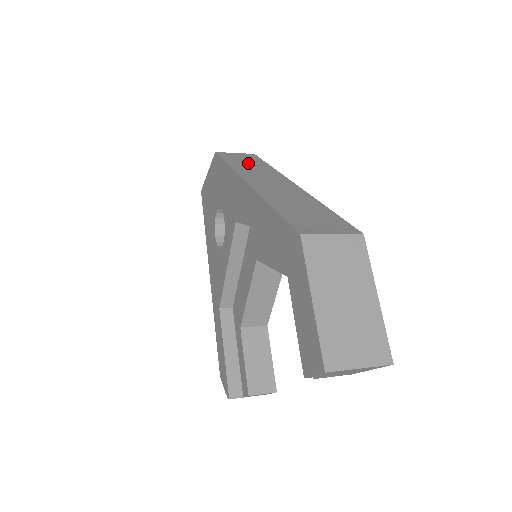
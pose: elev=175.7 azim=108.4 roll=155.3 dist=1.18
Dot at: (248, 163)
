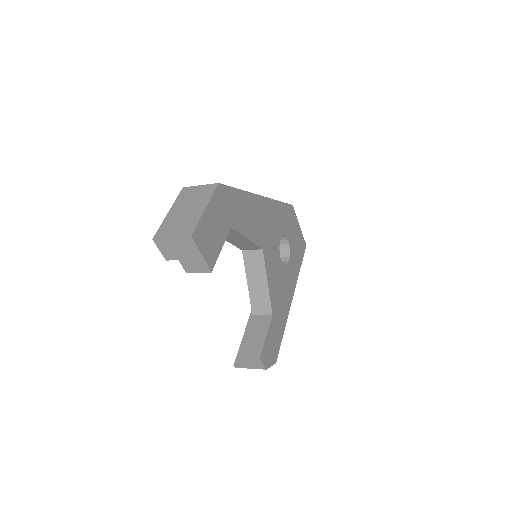
Dot at: occluded
